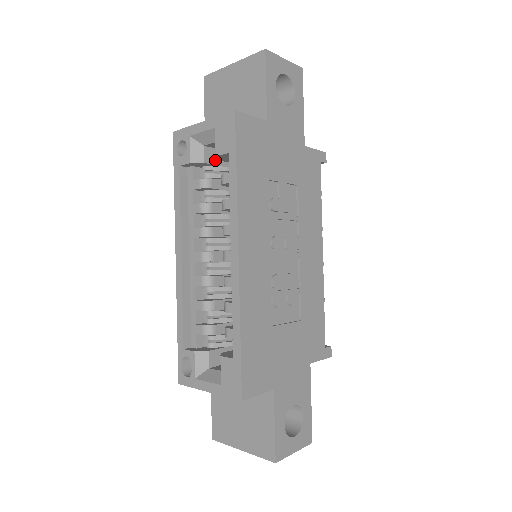
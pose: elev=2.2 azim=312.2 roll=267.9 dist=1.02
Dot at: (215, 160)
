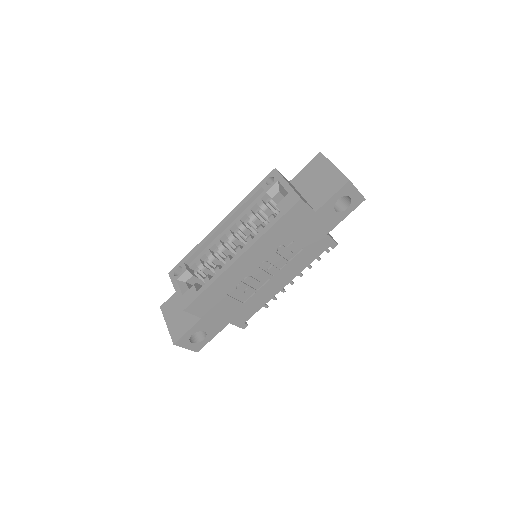
Dot at: (279, 201)
